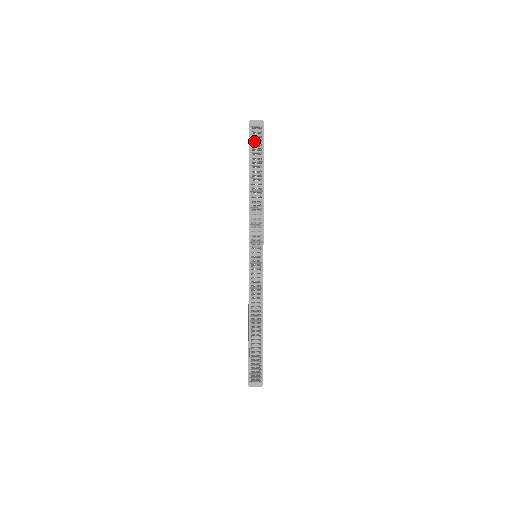
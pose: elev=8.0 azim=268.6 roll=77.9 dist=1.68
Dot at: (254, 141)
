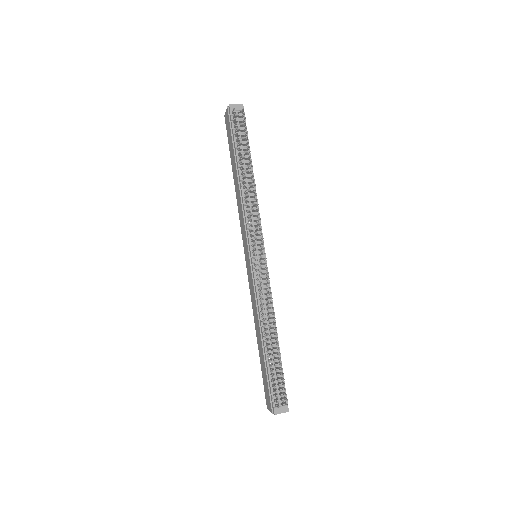
Dot at: occluded
